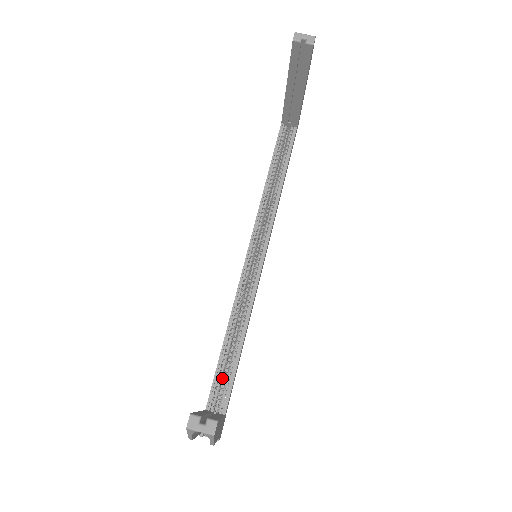
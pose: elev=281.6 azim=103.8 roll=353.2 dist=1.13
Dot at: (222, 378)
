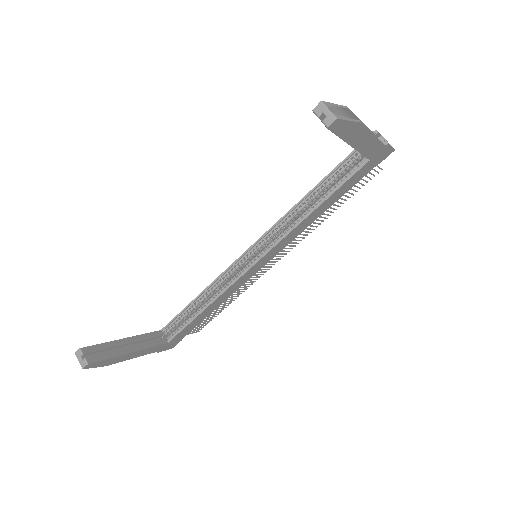
Dot at: (182, 320)
